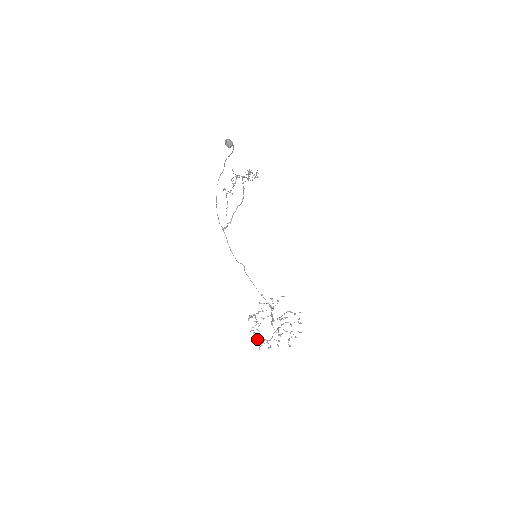
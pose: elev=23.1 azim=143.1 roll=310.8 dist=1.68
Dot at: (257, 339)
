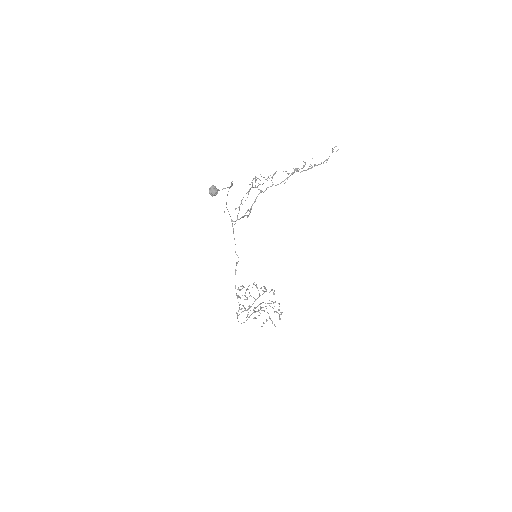
Dot at: (239, 305)
